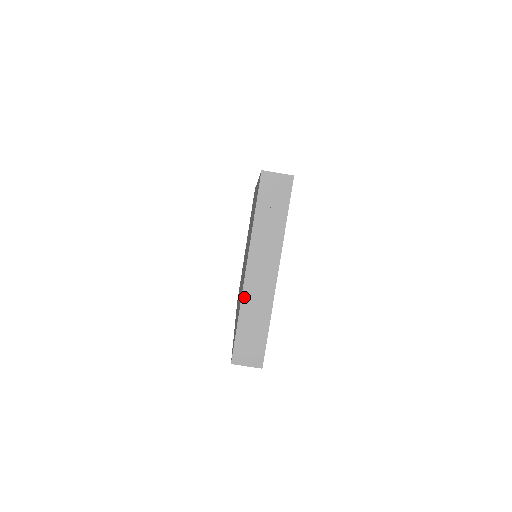
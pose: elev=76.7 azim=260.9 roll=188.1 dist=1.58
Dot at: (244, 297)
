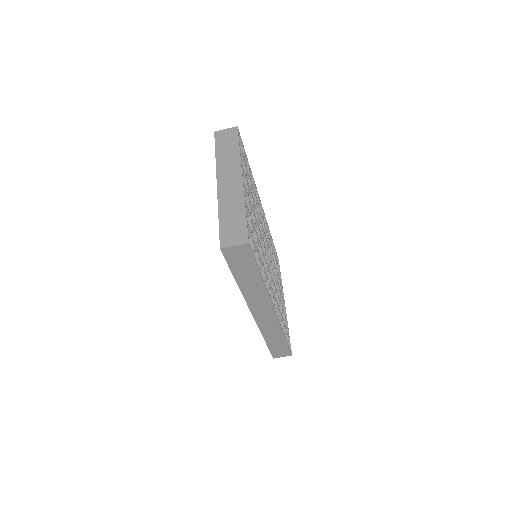
Dot at: (220, 201)
